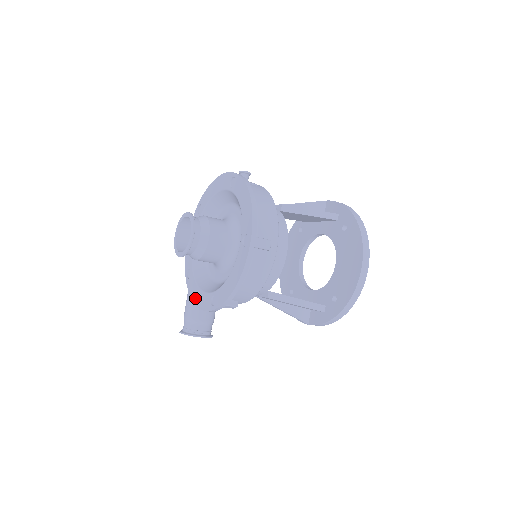
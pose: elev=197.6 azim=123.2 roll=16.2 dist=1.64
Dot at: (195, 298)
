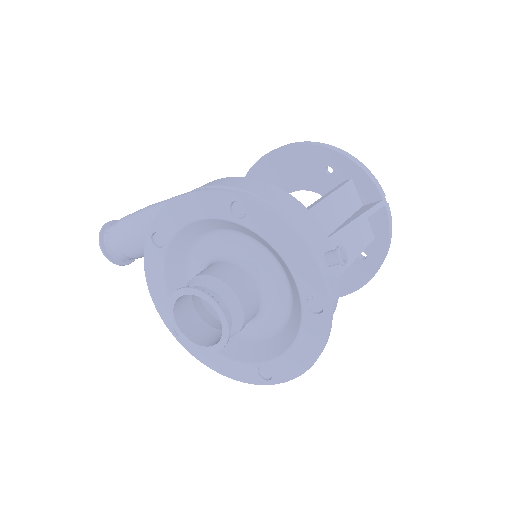
Dot at: (152, 282)
